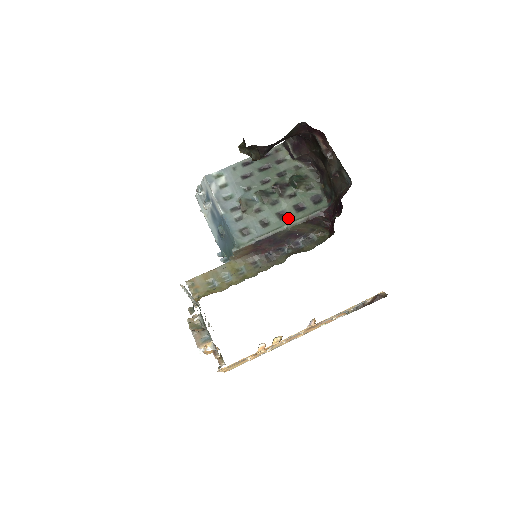
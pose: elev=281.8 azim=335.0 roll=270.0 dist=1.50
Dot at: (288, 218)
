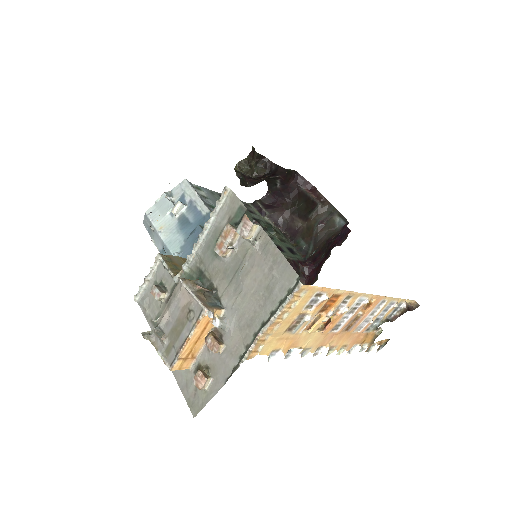
Dot at: occluded
